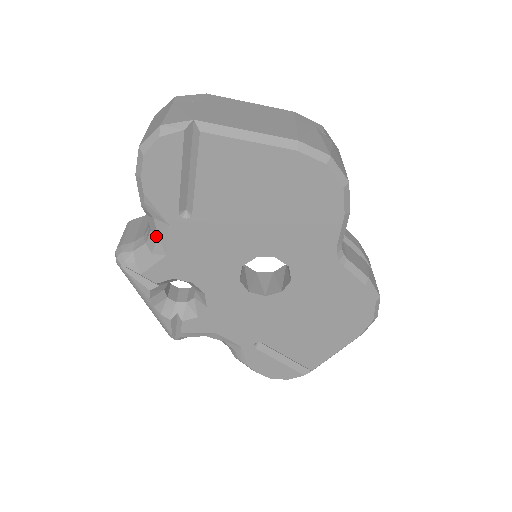
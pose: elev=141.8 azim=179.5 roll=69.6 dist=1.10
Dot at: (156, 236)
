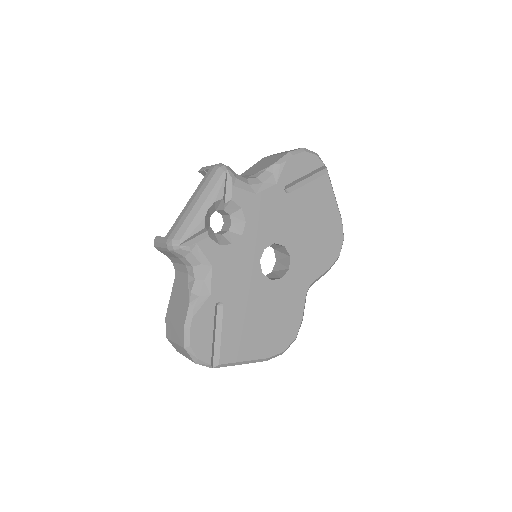
Dot at: (261, 181)
